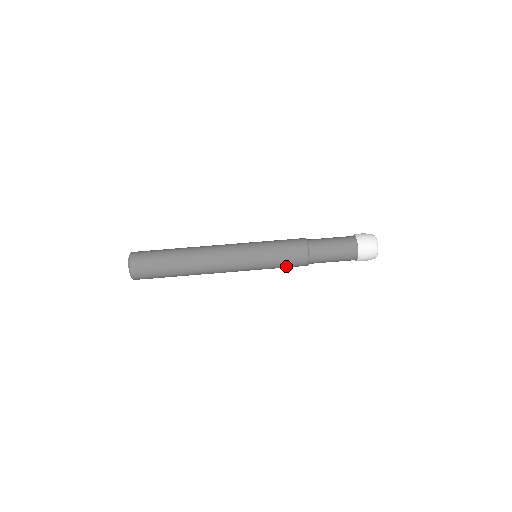
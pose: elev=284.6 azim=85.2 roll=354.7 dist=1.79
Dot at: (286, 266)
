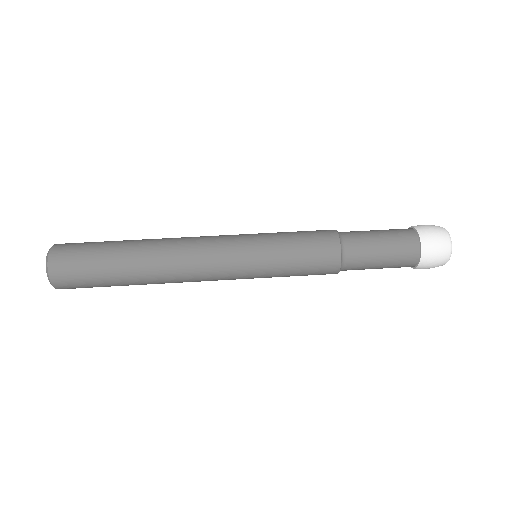
Dot at: (303, 275)
